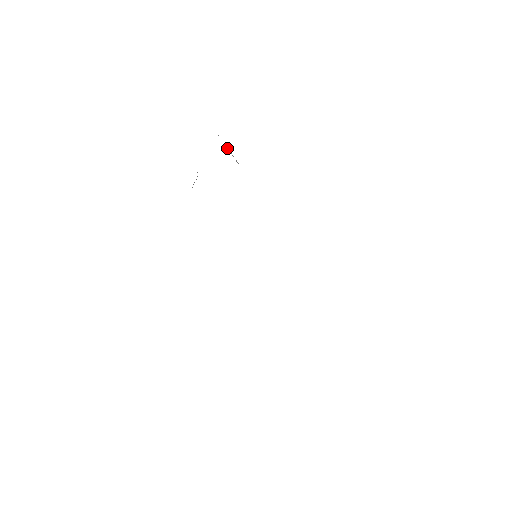
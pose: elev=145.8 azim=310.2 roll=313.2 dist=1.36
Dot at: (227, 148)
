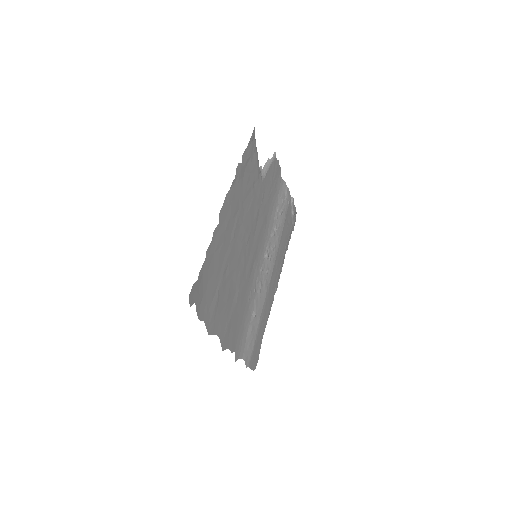
Dot at: (269, 160)
